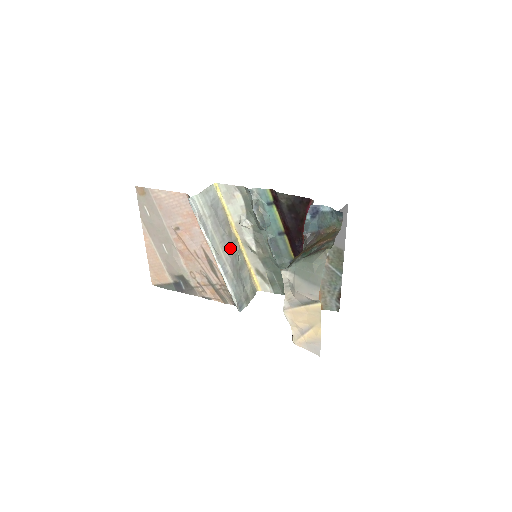
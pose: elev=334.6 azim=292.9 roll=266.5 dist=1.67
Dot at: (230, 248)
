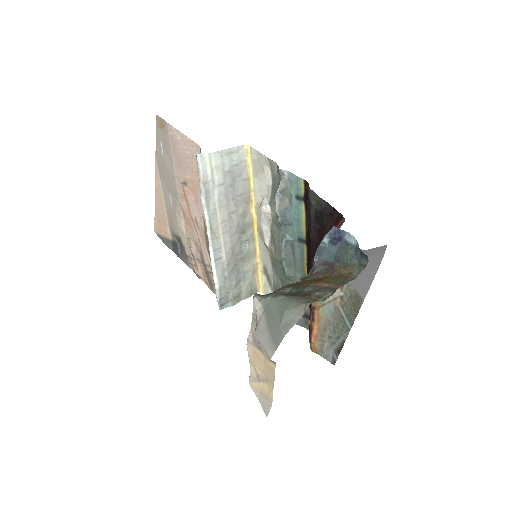
Dot at: (237, 231)
